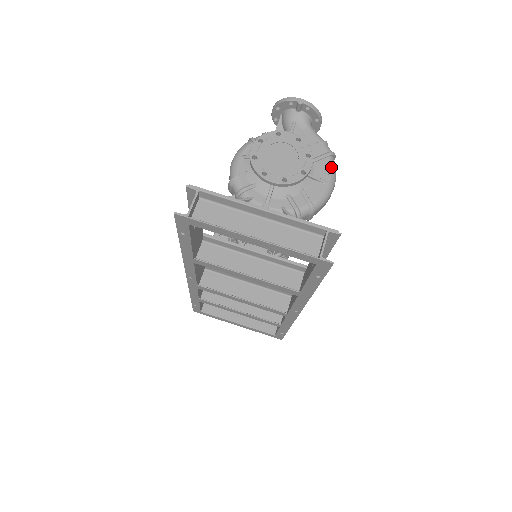
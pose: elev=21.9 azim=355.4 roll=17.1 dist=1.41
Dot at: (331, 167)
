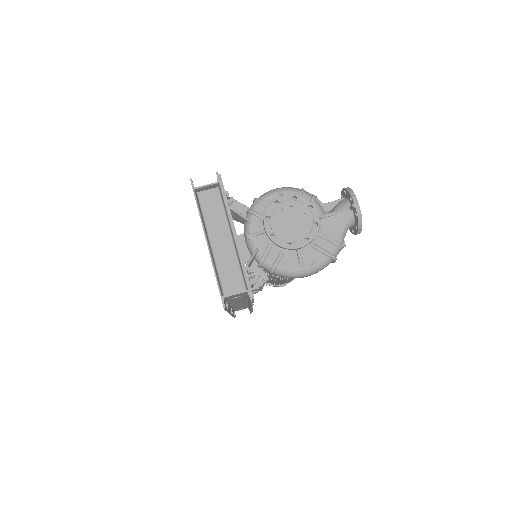
Dot at: (319, 263)
